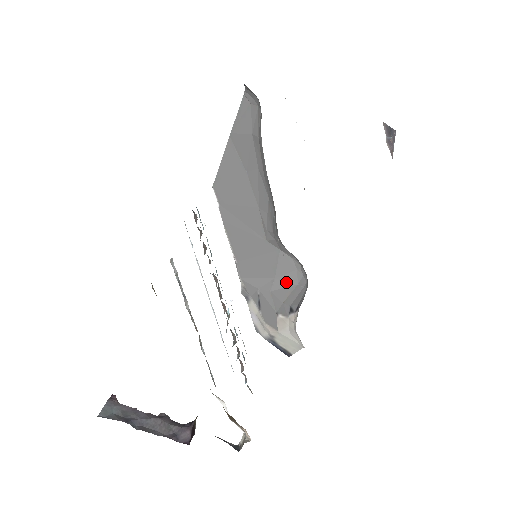
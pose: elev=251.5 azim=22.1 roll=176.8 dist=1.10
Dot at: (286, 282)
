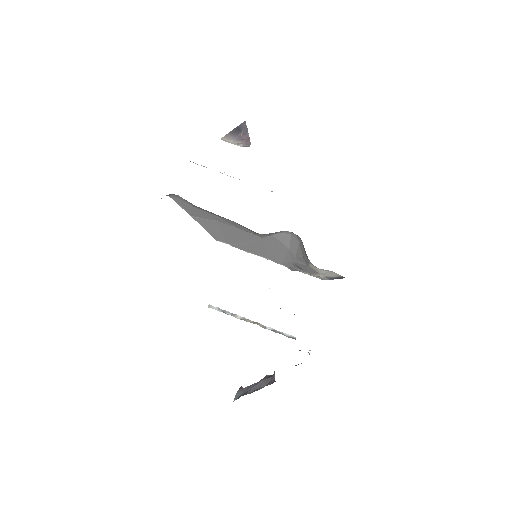
Dot at: (295, 246)
